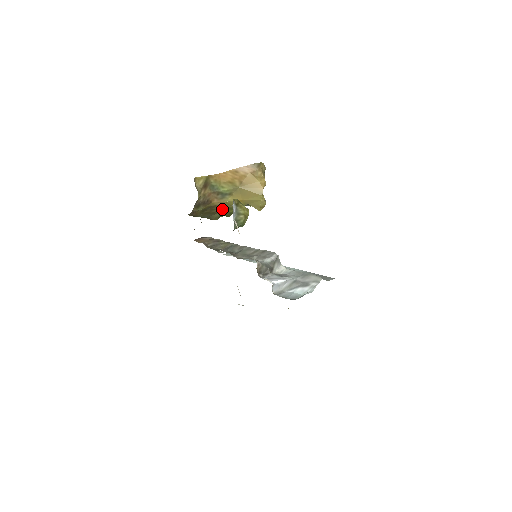
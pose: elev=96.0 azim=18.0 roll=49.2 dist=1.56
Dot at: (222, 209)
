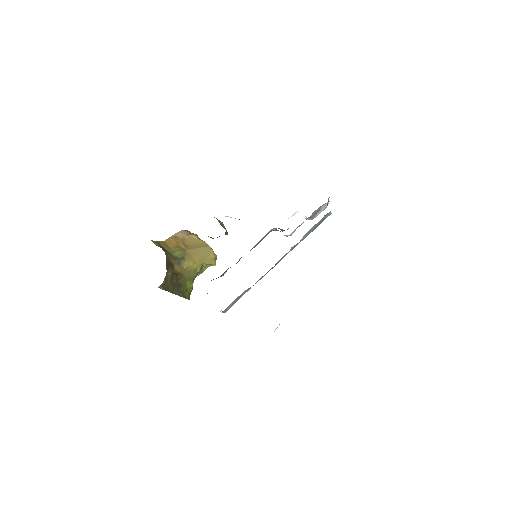
Dot at: (184, 280)
